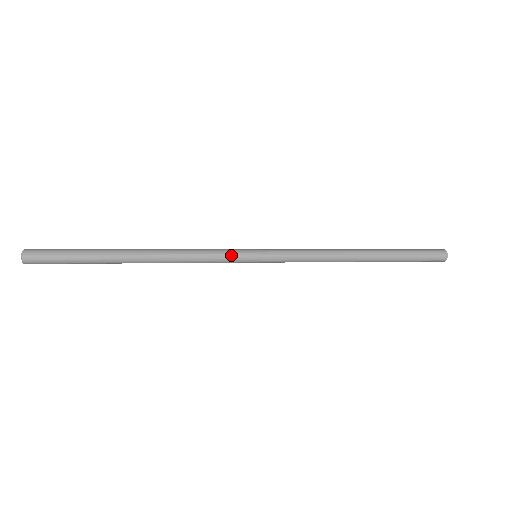
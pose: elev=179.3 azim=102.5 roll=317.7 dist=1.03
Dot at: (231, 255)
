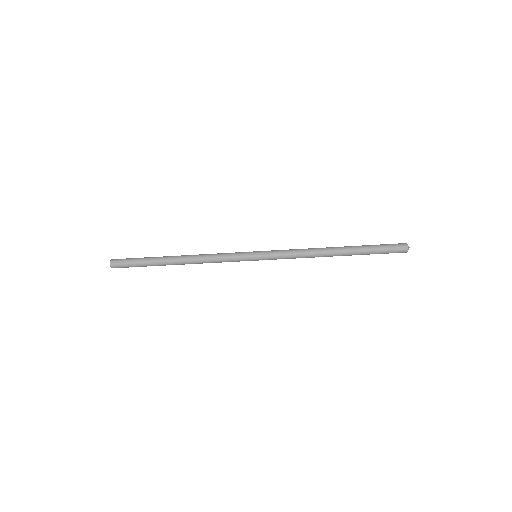
Dot at: (237, 253)
